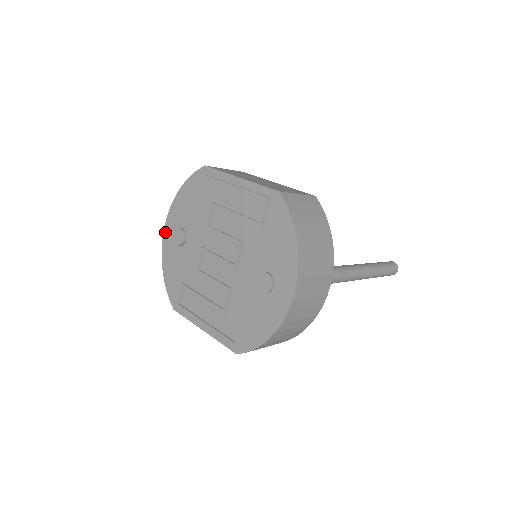
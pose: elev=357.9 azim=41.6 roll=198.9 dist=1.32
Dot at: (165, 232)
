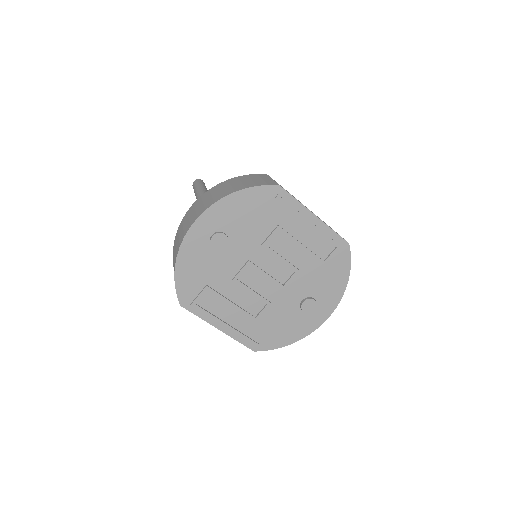
Dot at: (194, 227)
